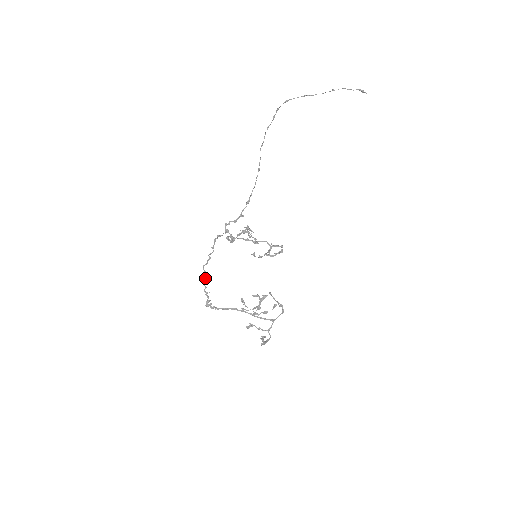
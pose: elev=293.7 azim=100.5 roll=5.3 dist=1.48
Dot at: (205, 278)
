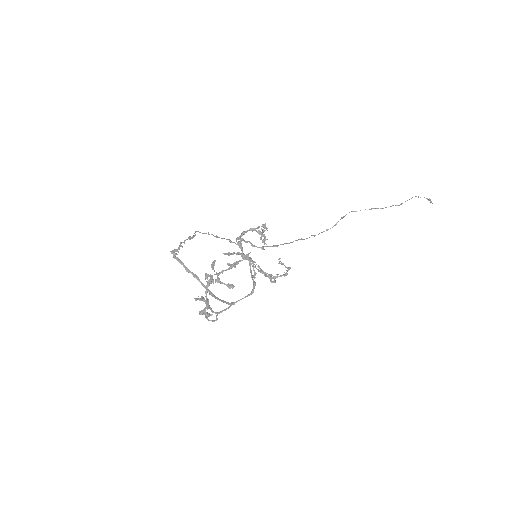
Dot at: (190, 238)
